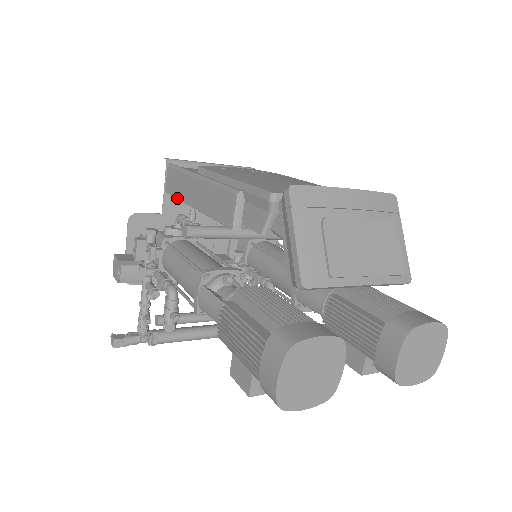
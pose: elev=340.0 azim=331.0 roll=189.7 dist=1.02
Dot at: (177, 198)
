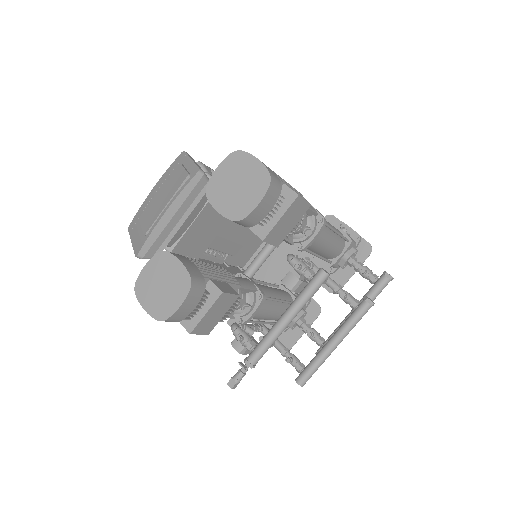
Dot at: occluded
